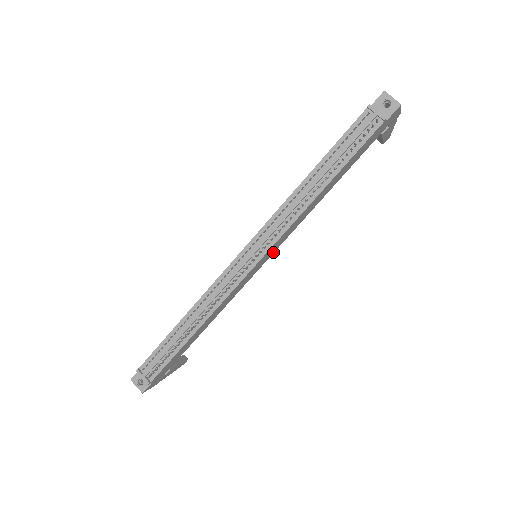
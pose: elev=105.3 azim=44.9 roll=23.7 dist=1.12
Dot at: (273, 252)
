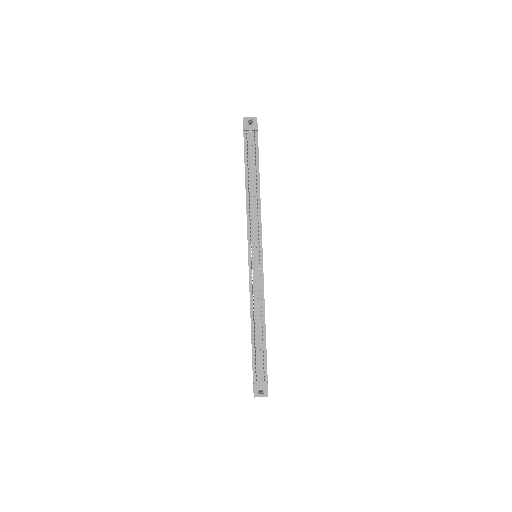
Dot at: occluded
